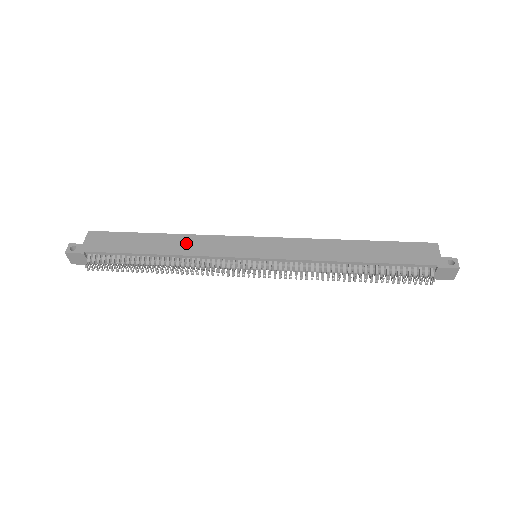
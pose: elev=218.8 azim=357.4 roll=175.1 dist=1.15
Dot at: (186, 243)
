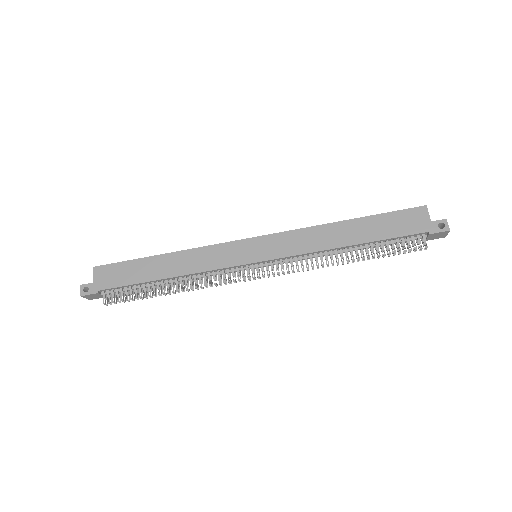
Dot at: (188, 260)
